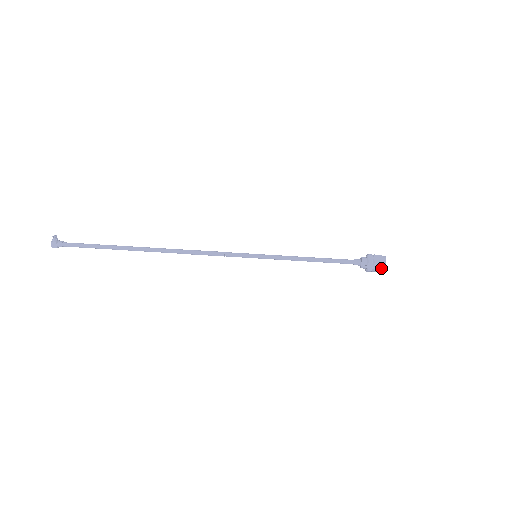
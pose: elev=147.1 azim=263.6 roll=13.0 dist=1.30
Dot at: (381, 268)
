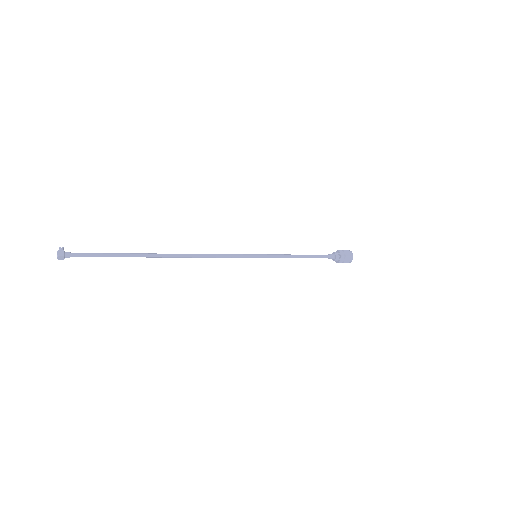
Dot at: (350, 254)
